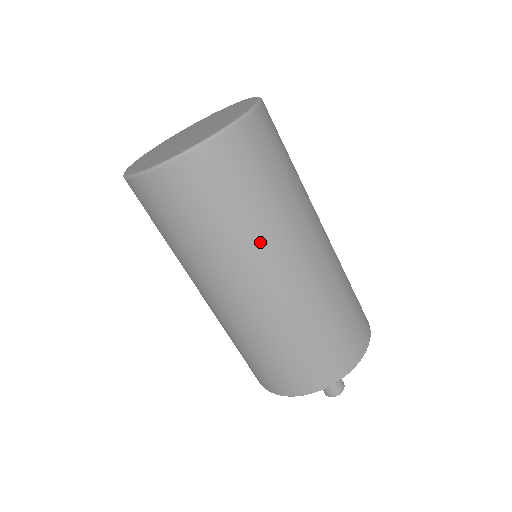
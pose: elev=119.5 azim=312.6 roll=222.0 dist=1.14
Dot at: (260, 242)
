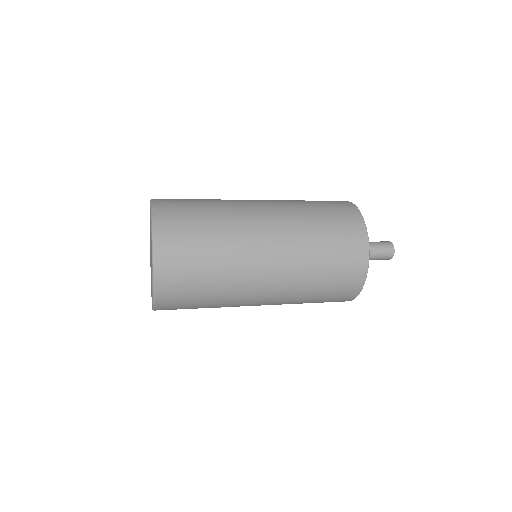
Dot at: (235, 241)
